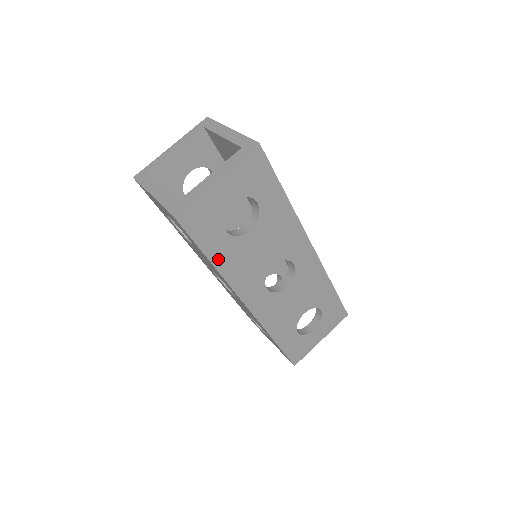
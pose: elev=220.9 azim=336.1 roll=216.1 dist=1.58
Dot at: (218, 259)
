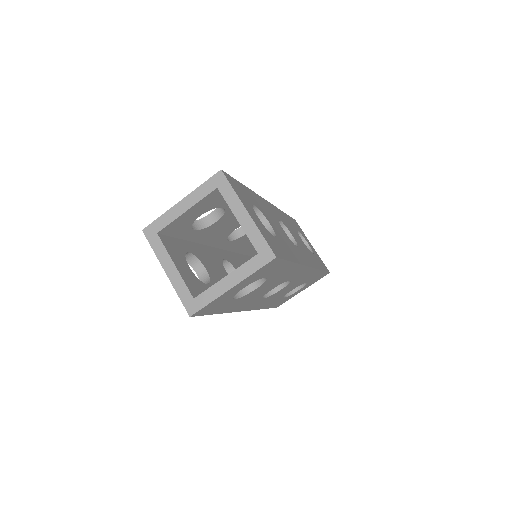
Dot at: (225, 310)
